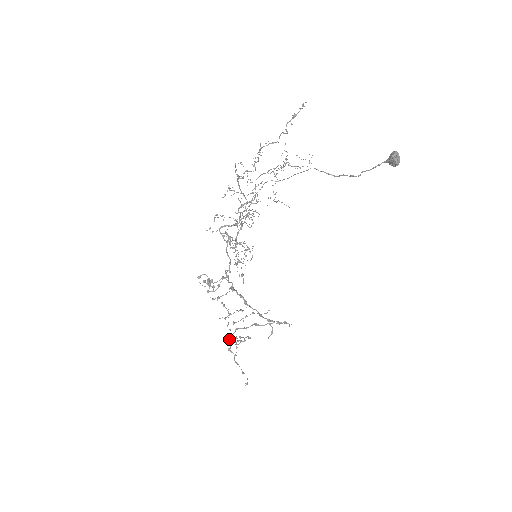
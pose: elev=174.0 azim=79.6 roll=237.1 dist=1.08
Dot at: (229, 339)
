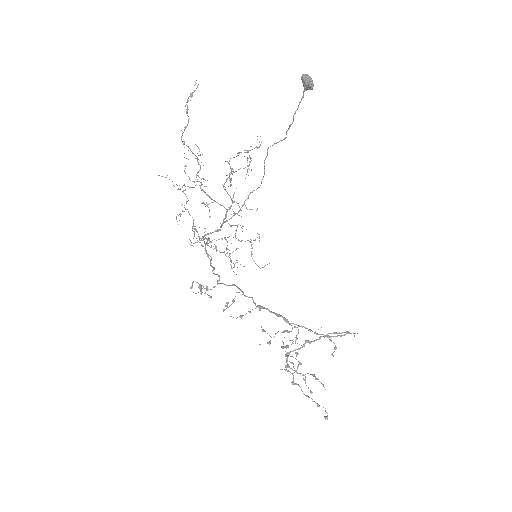
Dot at: occluded
